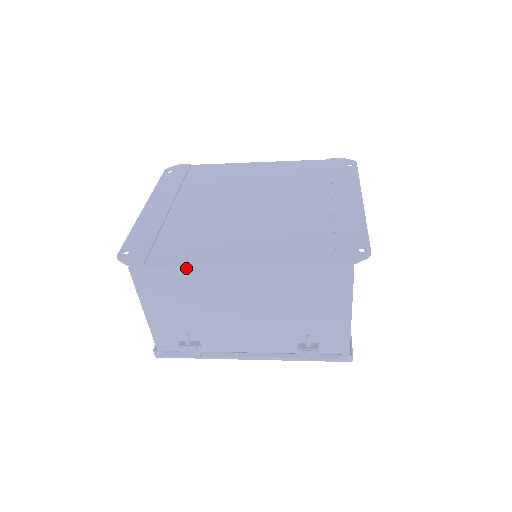
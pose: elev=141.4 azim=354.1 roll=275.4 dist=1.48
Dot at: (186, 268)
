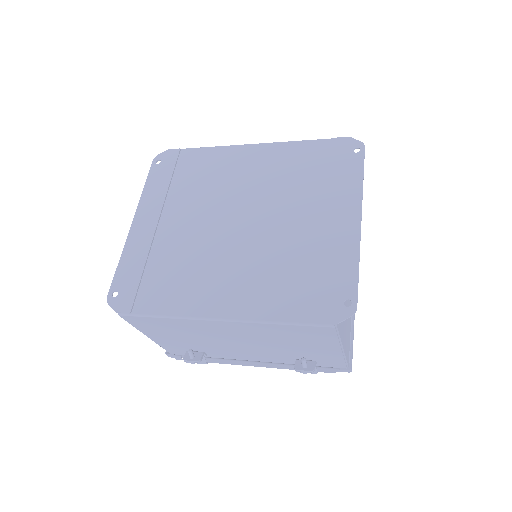
Dot at: (170, 318)
